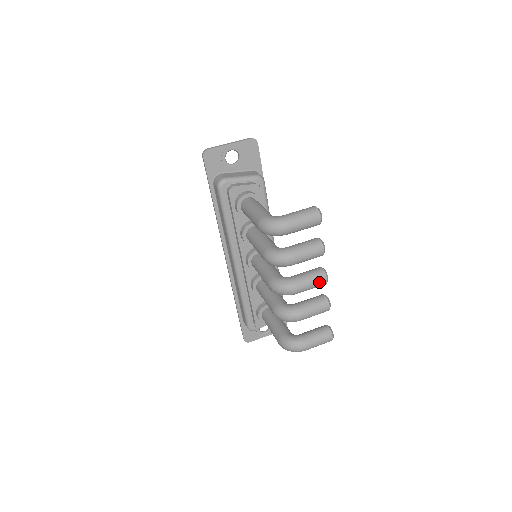
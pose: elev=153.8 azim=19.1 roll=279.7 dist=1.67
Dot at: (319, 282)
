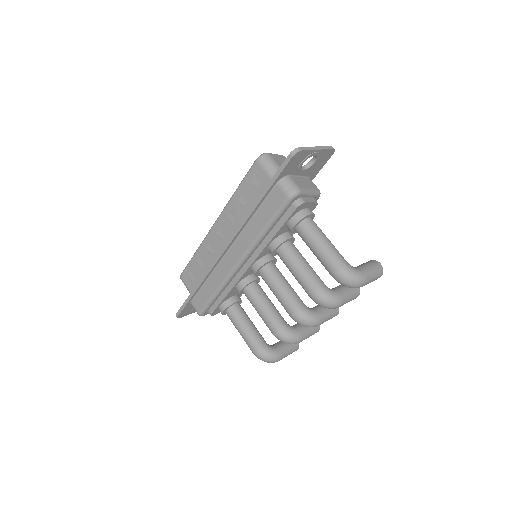
Dot at: (332, 317)
